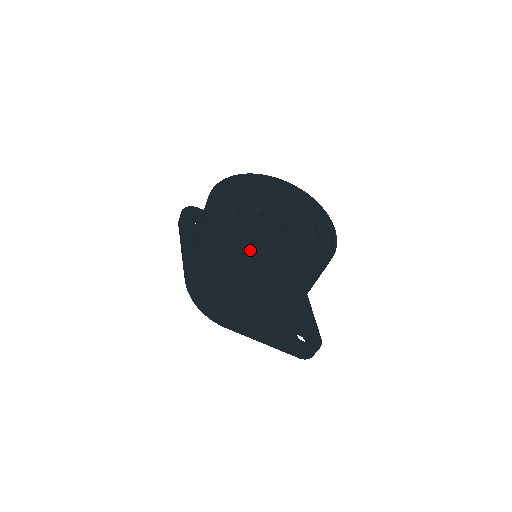
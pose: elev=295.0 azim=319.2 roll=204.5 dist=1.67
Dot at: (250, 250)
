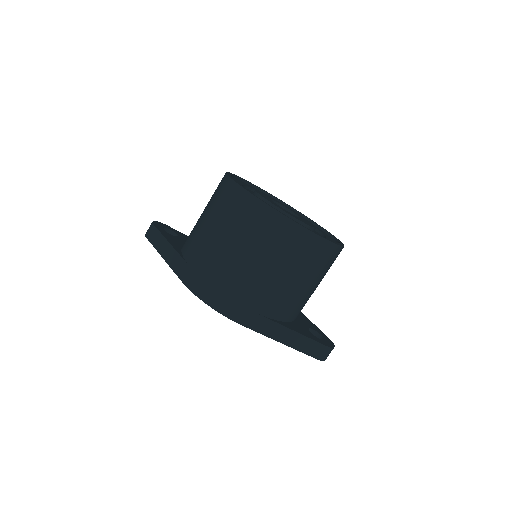
Dot at: occluded
